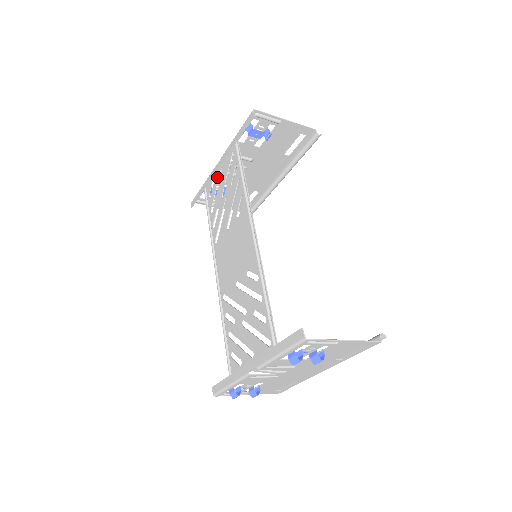
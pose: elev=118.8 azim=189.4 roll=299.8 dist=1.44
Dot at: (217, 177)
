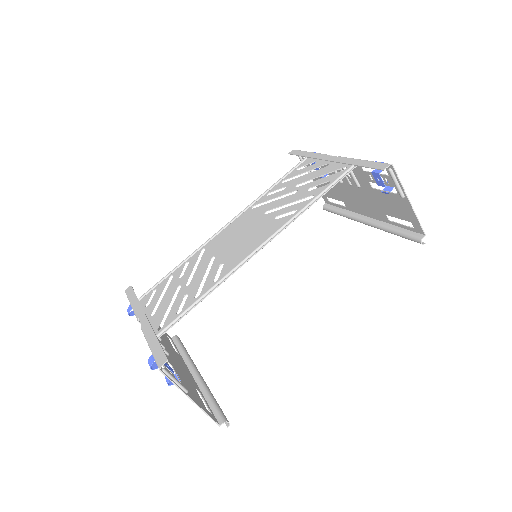
Dot at: (318, 165)
